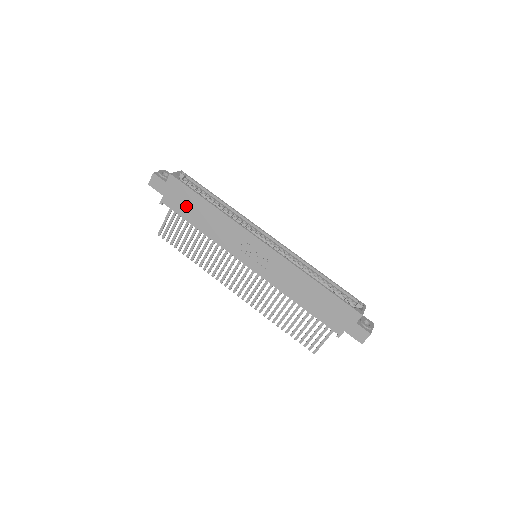
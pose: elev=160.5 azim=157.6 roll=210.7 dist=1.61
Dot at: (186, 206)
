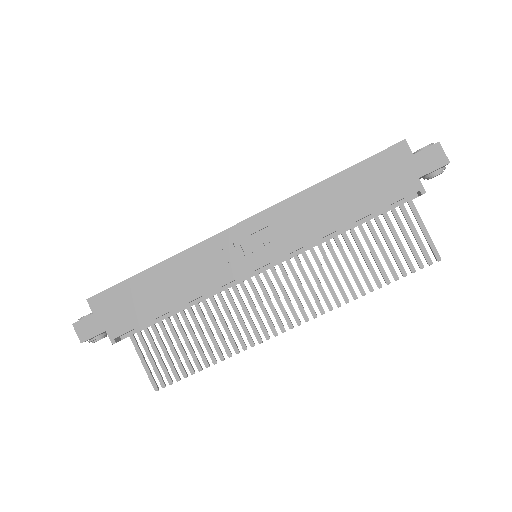
Dot at: (136, 306)
